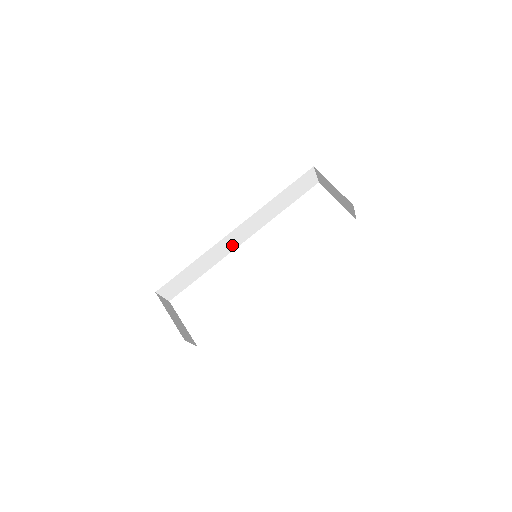
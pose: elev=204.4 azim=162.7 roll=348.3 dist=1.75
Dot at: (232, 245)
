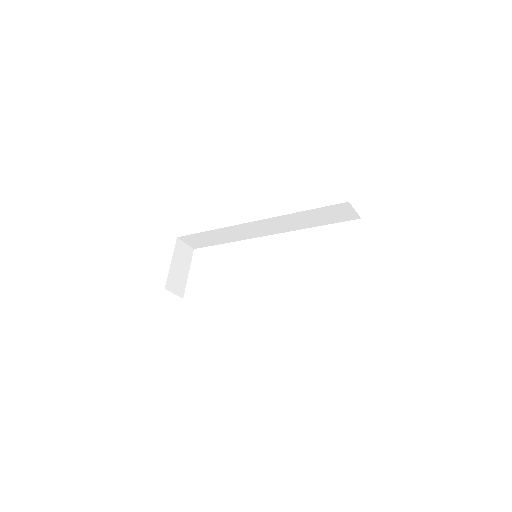
Dot at: (253, 233)
